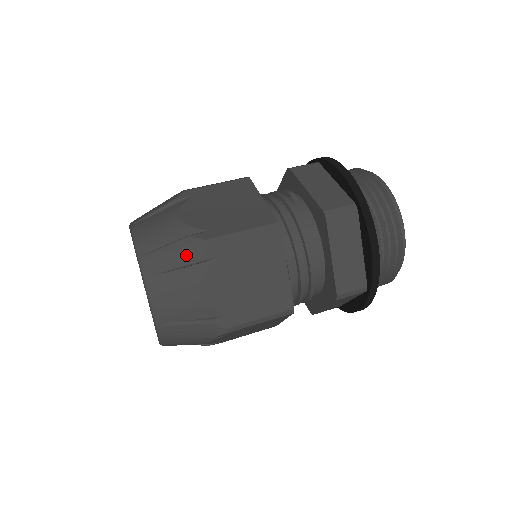
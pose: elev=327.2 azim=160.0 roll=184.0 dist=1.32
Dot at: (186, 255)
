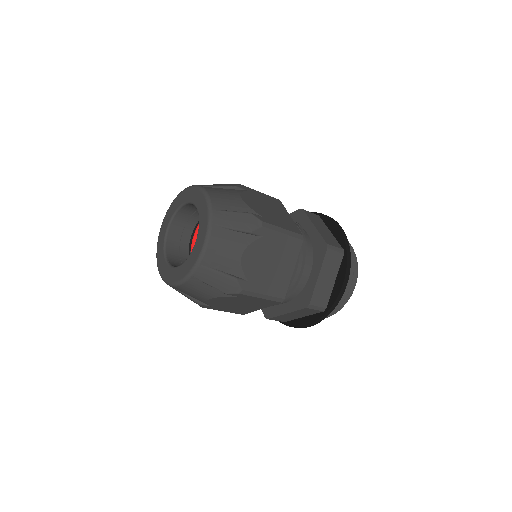
Dot at: (246, 224)
